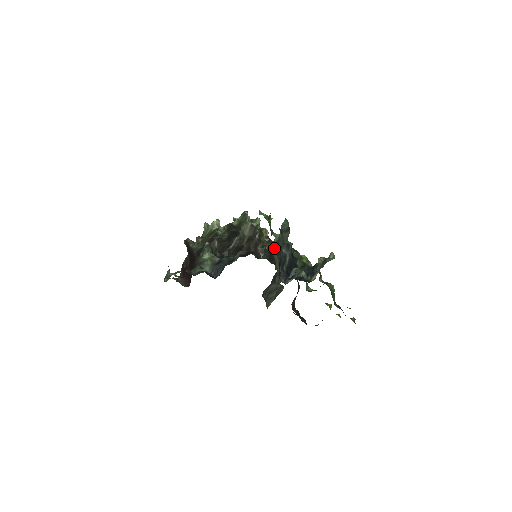
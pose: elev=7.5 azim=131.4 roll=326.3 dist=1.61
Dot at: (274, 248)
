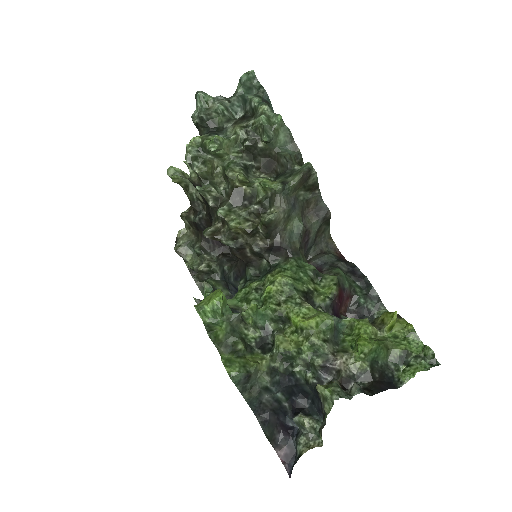
Dot at: (267, 231)
